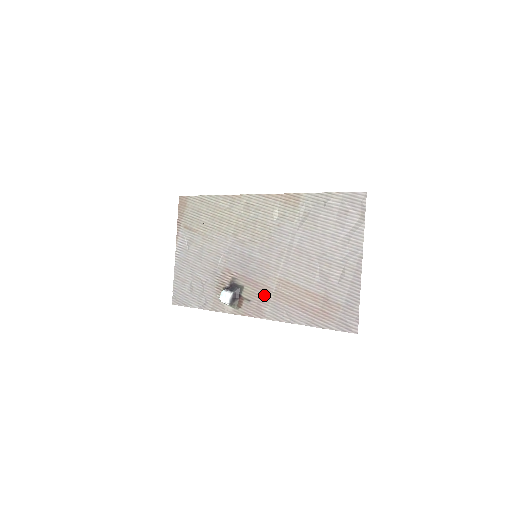
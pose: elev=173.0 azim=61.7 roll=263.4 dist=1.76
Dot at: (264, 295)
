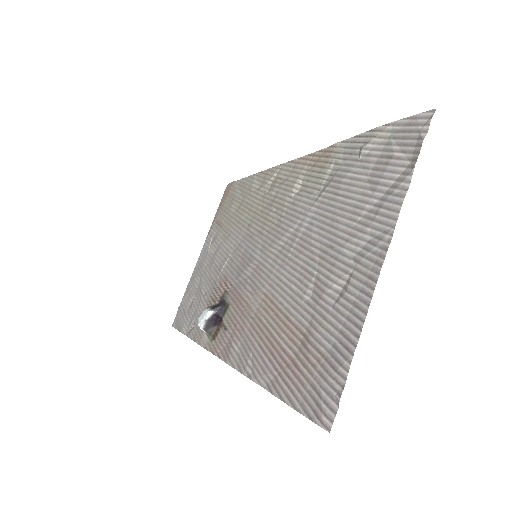
Dot at: (241, 321)
